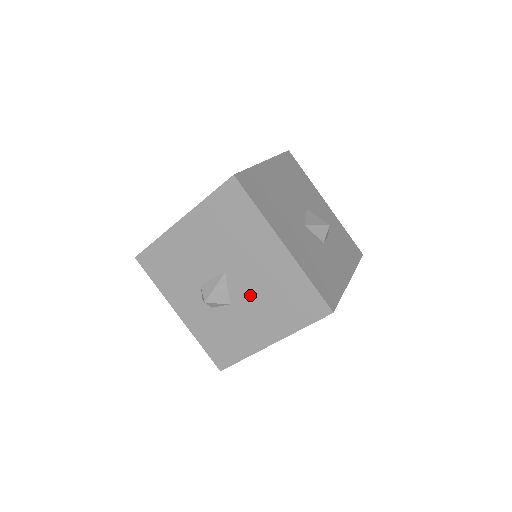
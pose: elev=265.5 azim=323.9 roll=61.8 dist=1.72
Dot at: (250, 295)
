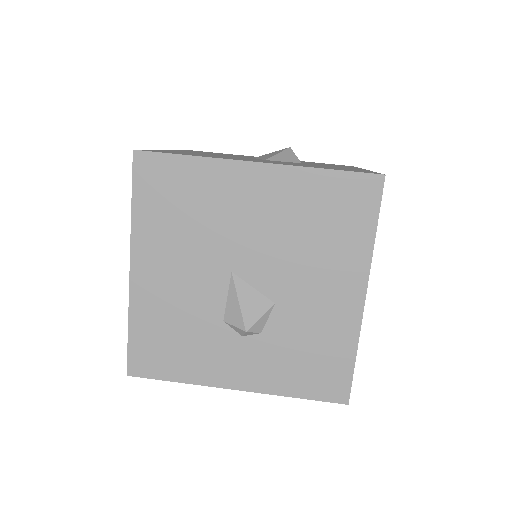
Dot at: (283, 266)
